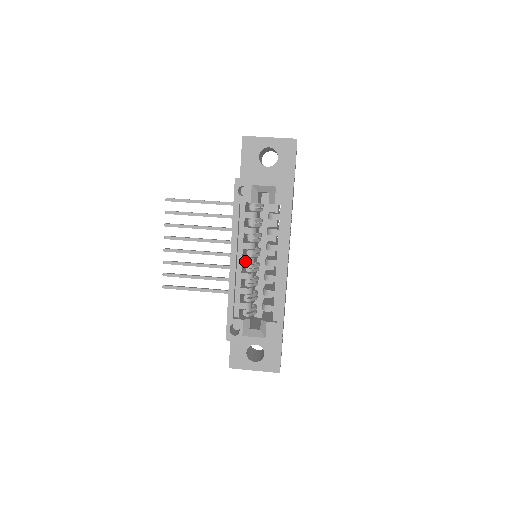
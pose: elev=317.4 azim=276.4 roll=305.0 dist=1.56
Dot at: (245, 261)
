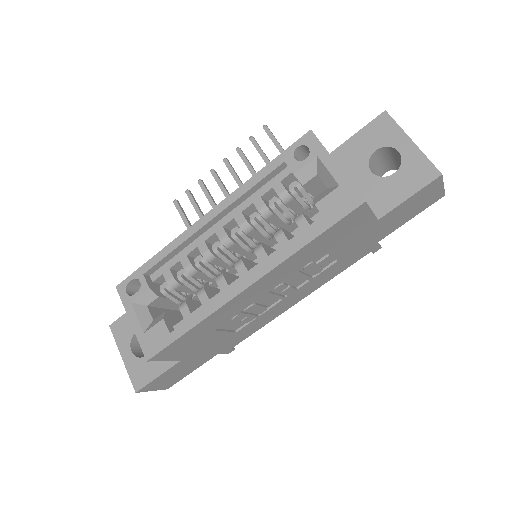
Dot at: (221, 233)
